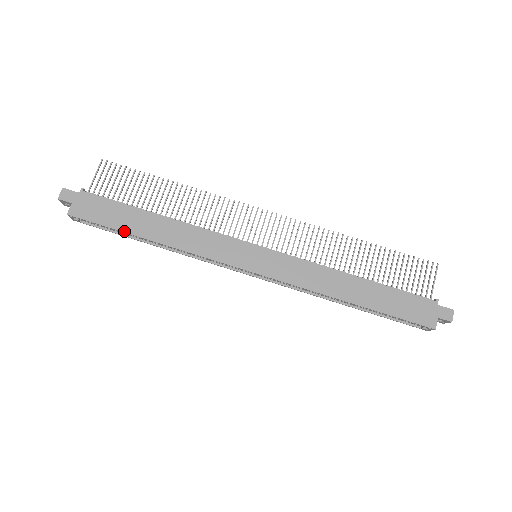
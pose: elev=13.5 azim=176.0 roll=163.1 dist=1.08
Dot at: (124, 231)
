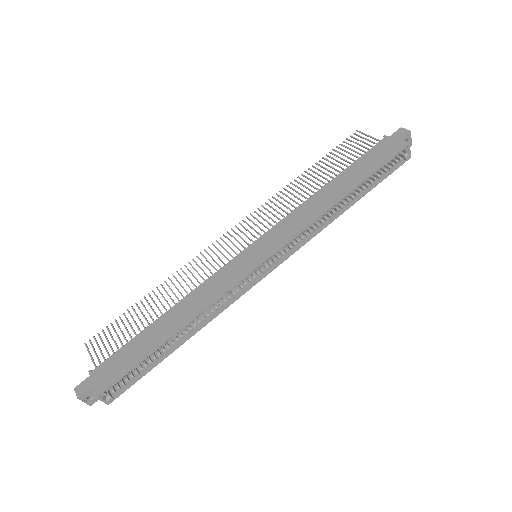
Dot at: (150, 352)
